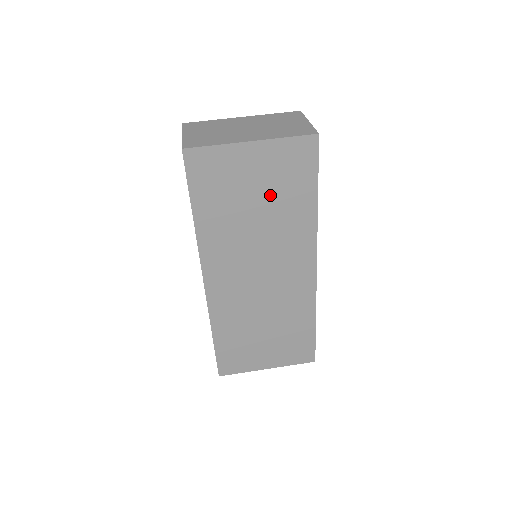
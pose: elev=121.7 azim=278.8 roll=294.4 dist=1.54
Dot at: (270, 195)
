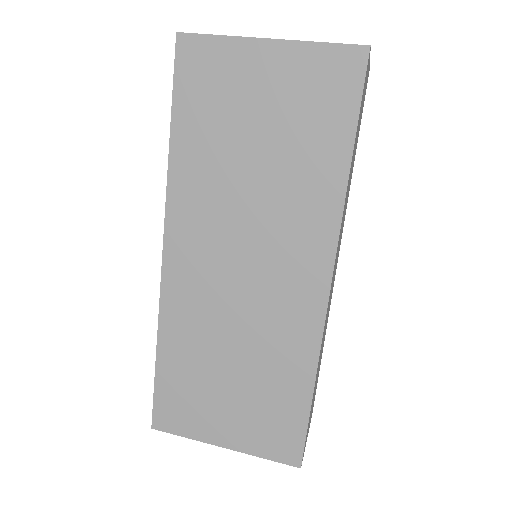
Dot at: (281, 133)
